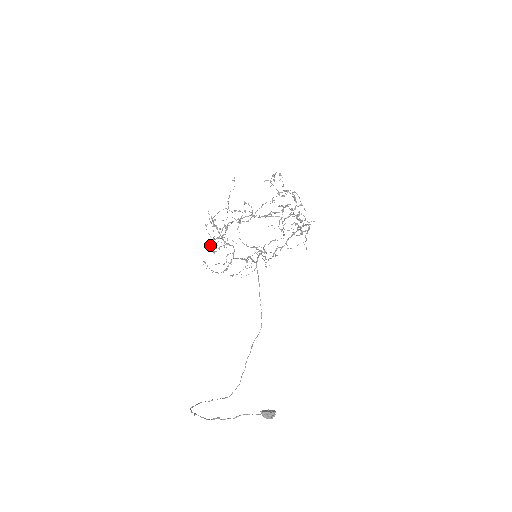
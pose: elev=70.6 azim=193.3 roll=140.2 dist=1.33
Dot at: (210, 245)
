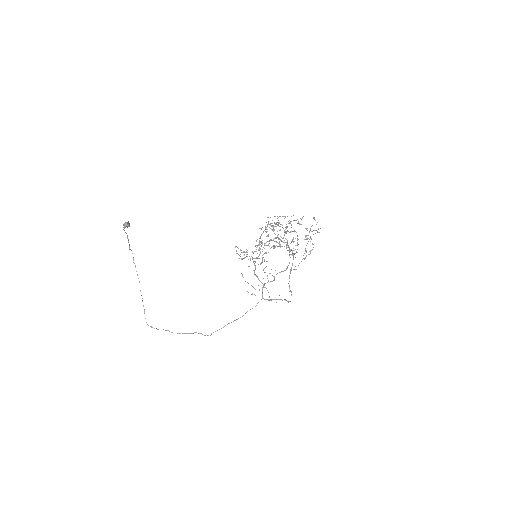
Dot at: occluded
